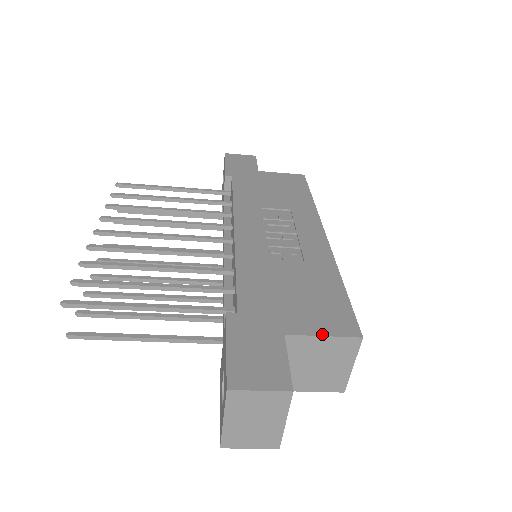
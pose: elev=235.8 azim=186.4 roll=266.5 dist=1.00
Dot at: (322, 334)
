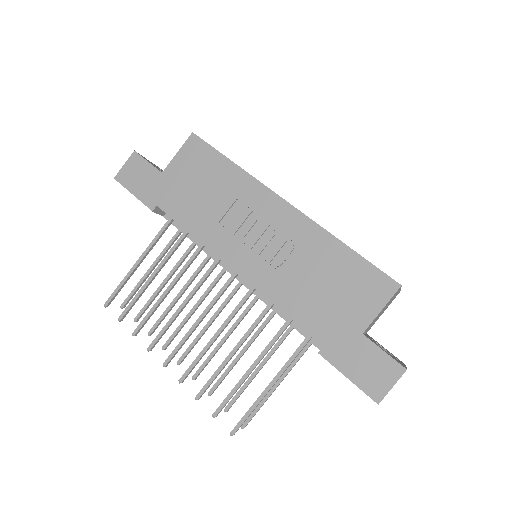
Dot at: (380, 310)
